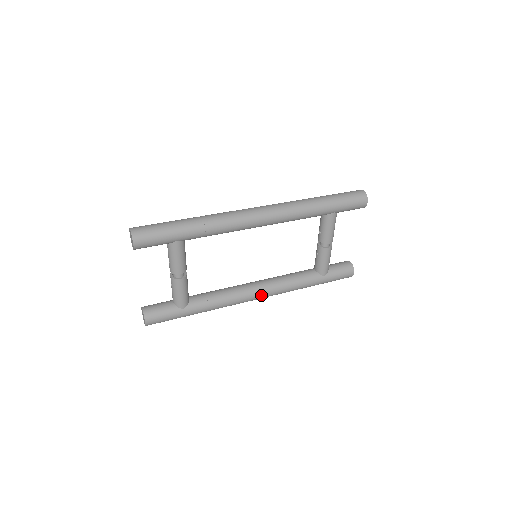
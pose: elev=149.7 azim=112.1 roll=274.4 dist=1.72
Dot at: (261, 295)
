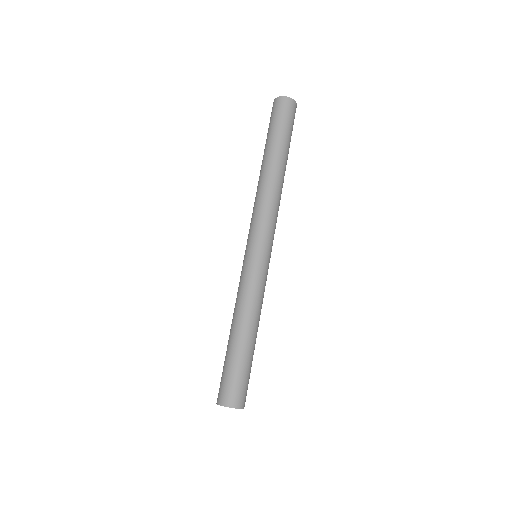
Dot at: occluded
